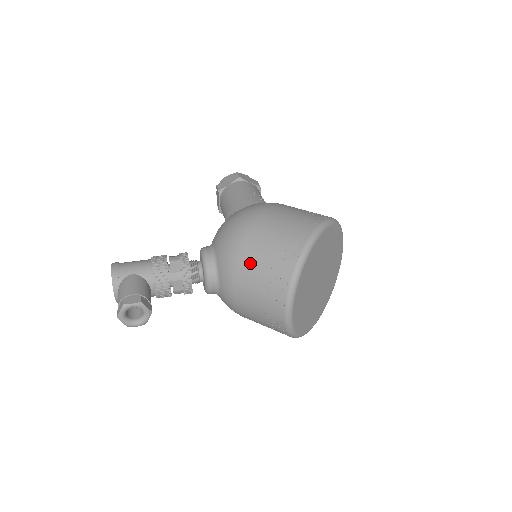
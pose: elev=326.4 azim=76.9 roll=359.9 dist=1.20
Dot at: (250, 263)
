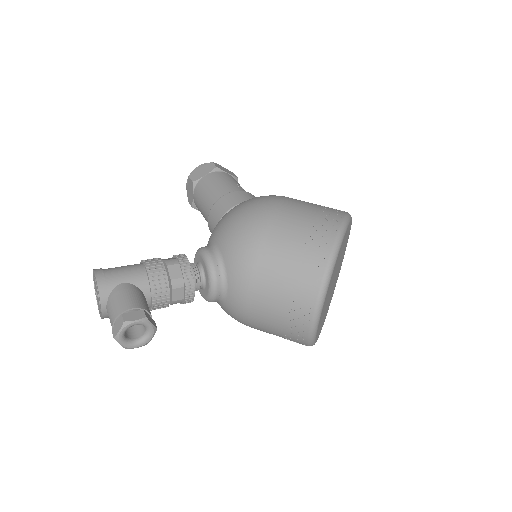
Dot at: (270, 265)
